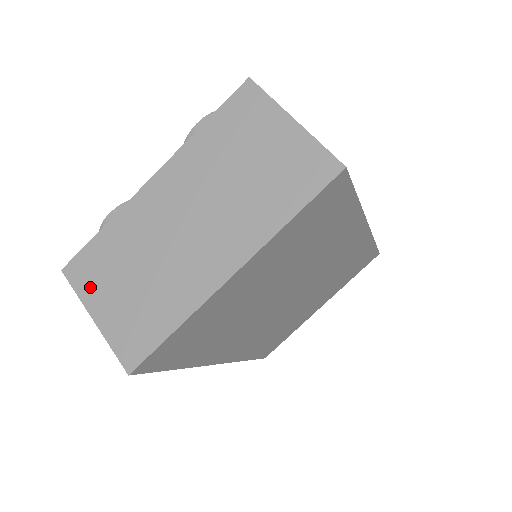
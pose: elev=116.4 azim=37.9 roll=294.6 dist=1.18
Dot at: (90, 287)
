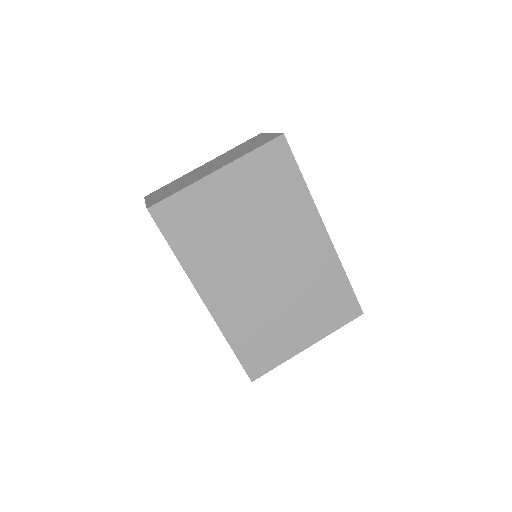
Dot at: (152, 196)
